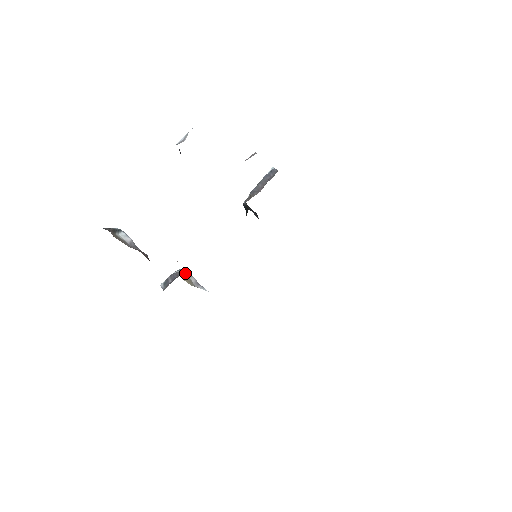
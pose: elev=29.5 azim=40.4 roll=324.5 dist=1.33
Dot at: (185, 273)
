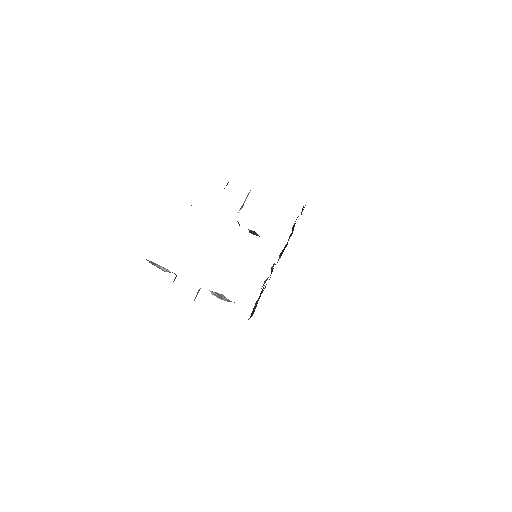
Dot at: (218, 294)
